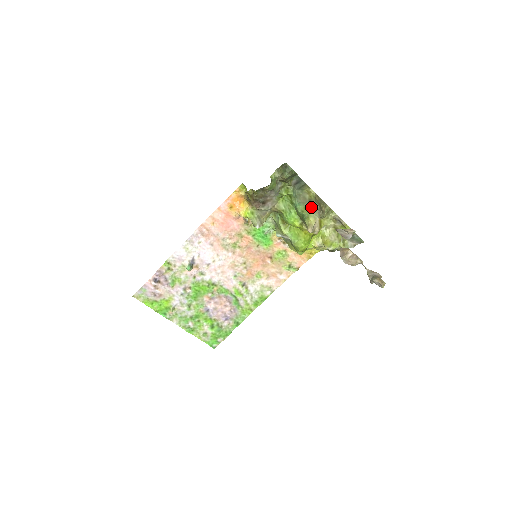
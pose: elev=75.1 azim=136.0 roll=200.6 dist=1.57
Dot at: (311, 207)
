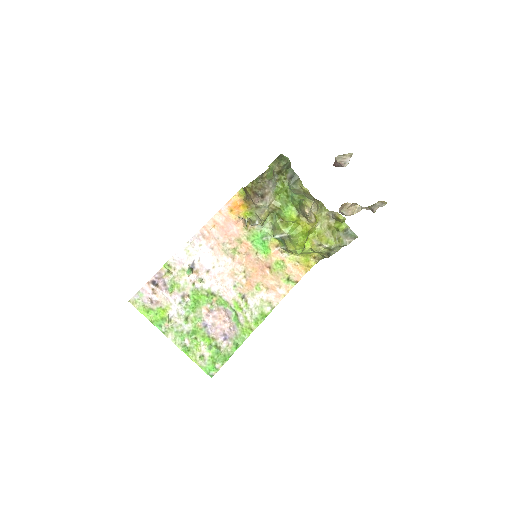
Dot at: occluded
